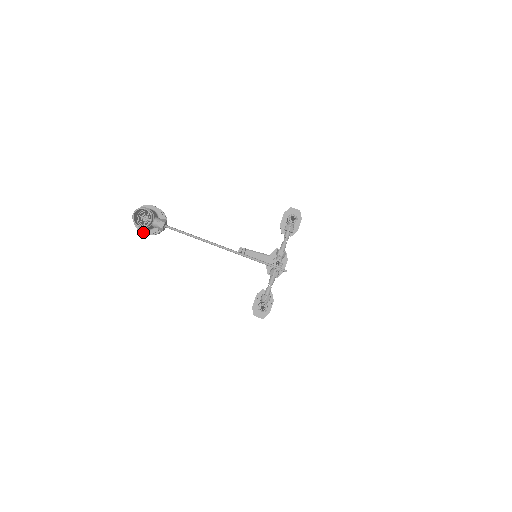
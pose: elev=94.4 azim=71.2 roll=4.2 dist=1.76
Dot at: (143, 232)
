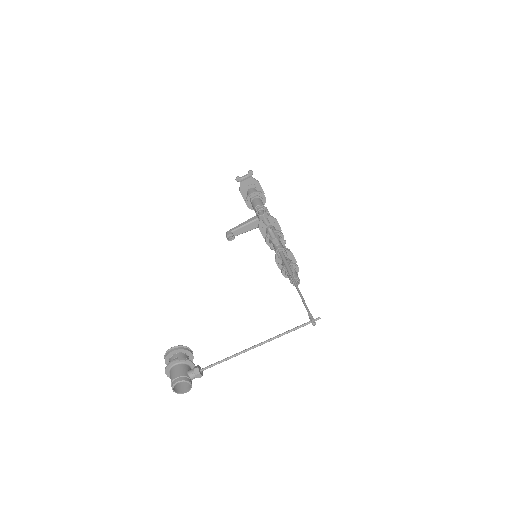
Dot at: occluded
